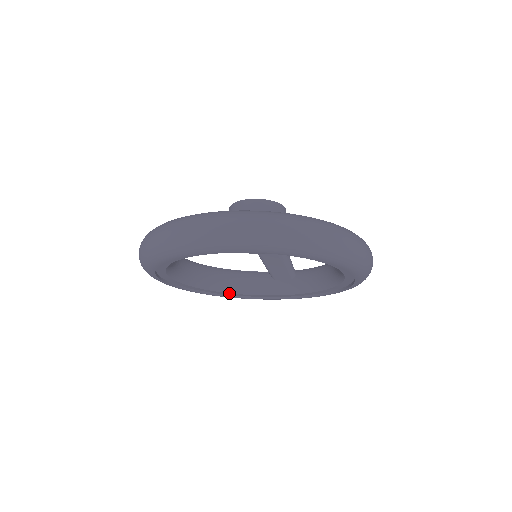
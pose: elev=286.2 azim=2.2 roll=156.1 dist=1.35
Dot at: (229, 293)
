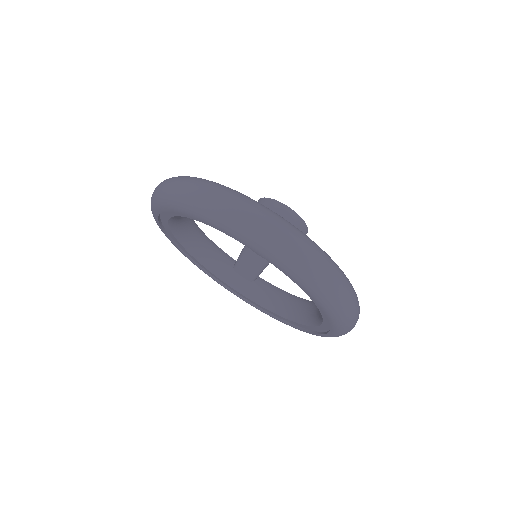
Dot at: (190, 253)
